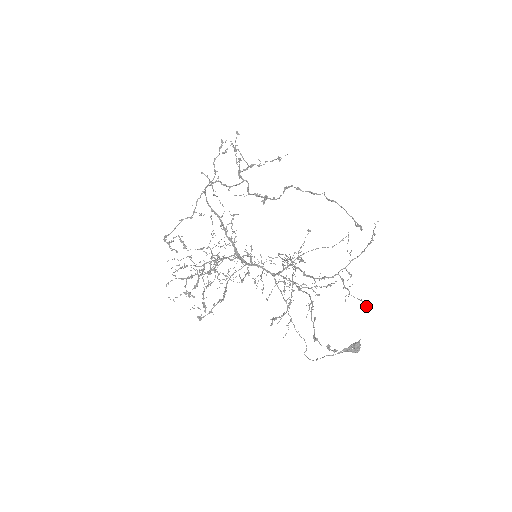
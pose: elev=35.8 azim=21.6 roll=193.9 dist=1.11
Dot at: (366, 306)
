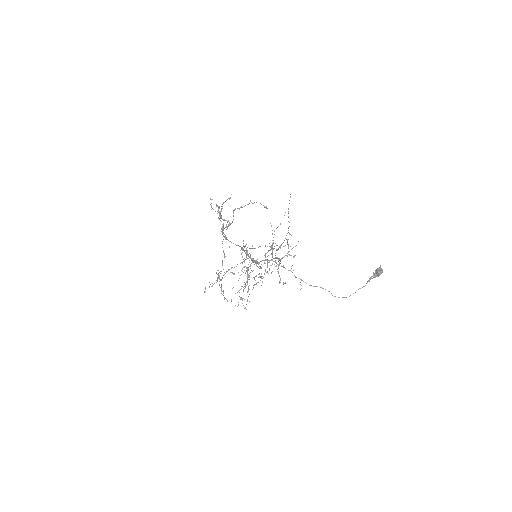
Dot at: (288, 248)
